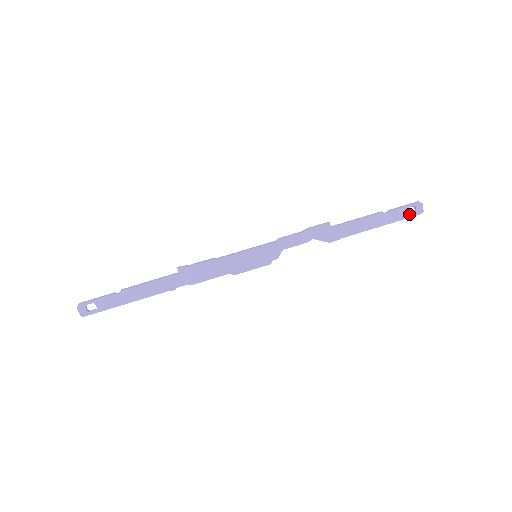
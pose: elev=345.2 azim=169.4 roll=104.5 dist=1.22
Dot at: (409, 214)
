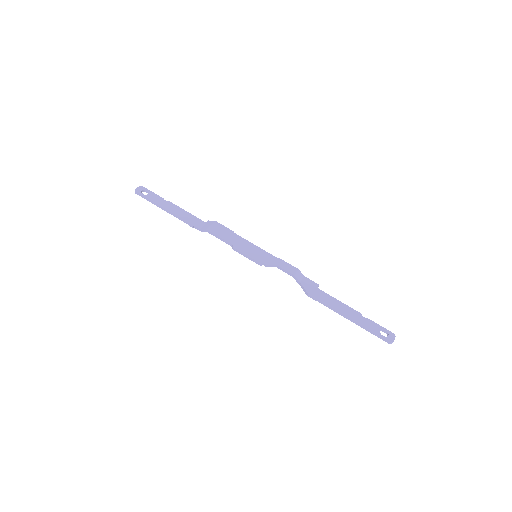
Dot at: (380, 333)
